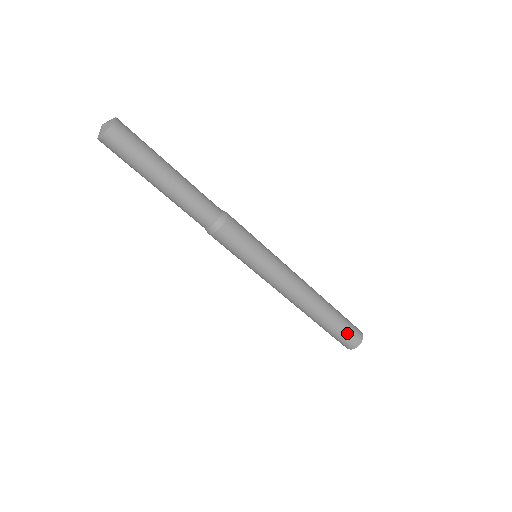
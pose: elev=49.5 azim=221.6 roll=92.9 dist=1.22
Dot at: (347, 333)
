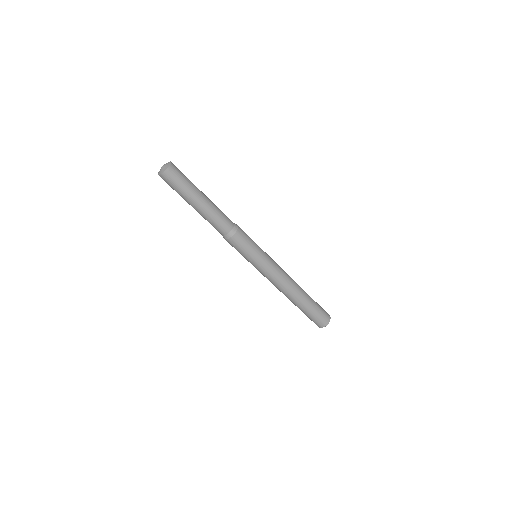
Dot at: (316, 317)
